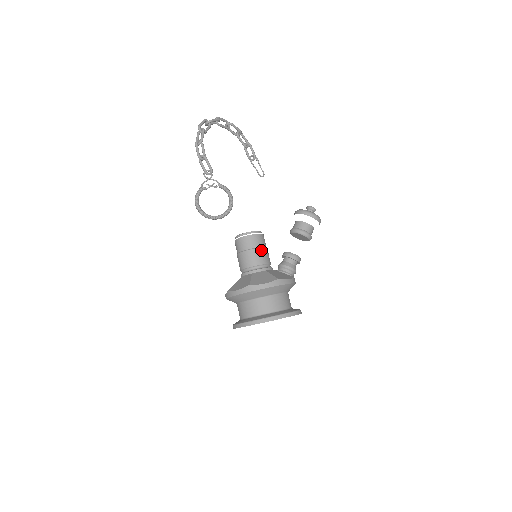
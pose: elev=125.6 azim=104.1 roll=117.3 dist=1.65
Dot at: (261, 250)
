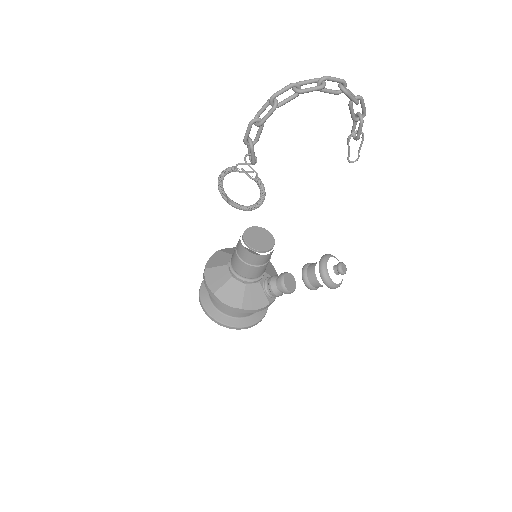
Dot at: (253, 268)
